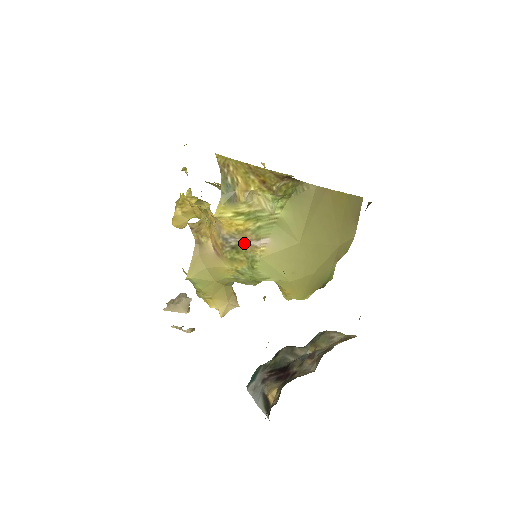
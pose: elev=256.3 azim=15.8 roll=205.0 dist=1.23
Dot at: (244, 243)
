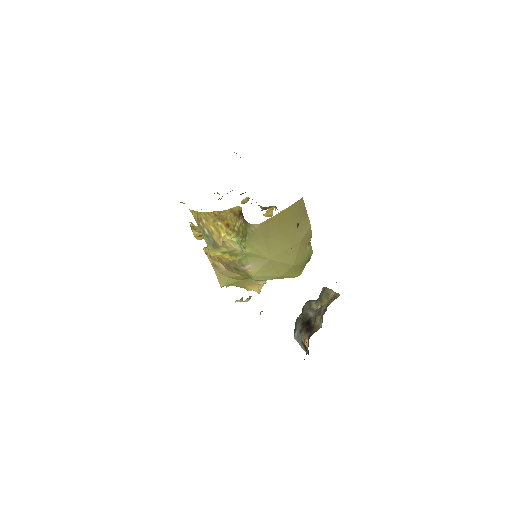
Dot at: (238, 267)
